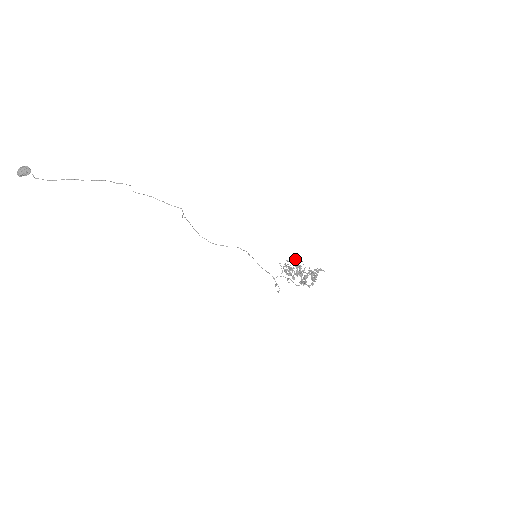
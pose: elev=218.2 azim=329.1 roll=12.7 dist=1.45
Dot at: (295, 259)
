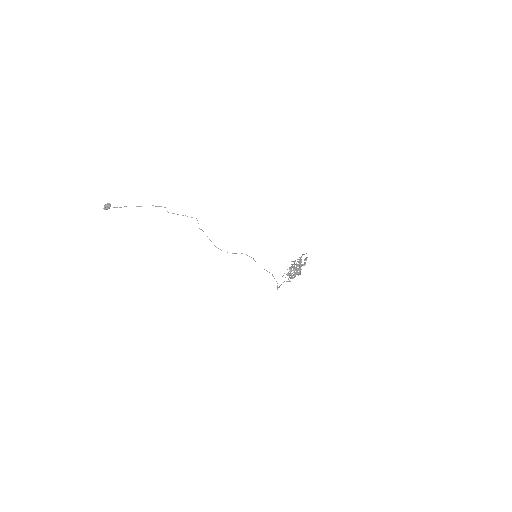
Dot at: occluded
